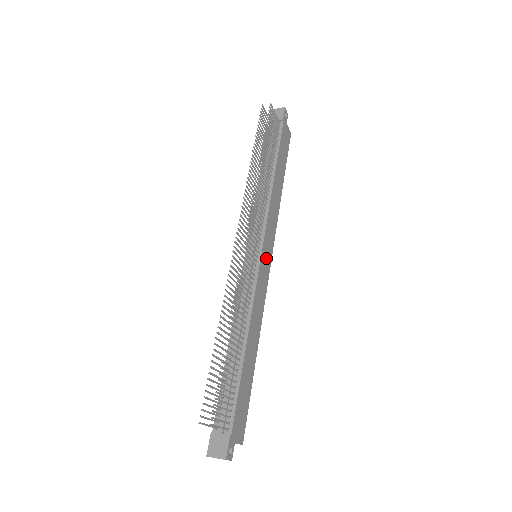
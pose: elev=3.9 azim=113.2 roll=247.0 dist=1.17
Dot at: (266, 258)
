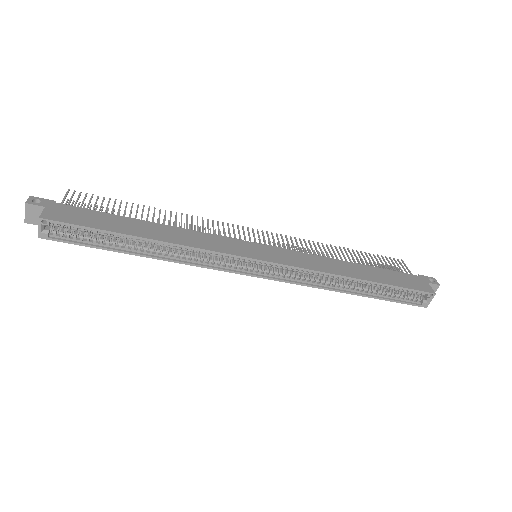
Dot at: (260, 252)
